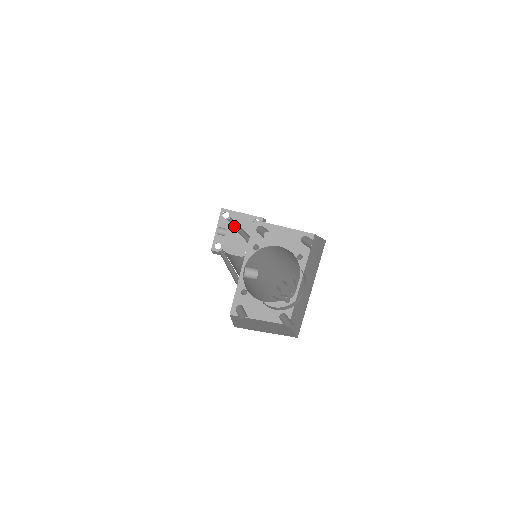
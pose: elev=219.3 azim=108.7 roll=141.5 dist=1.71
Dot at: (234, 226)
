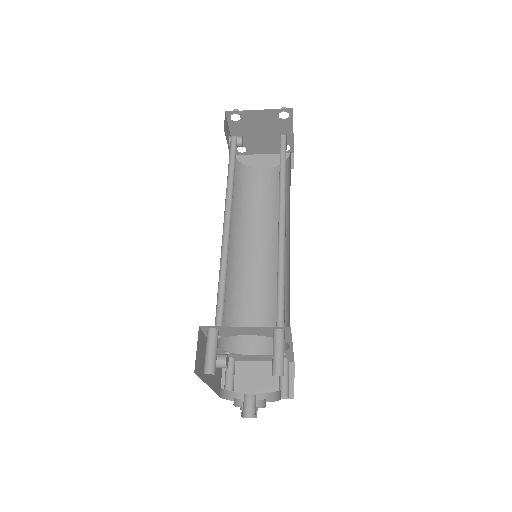
Dot at: (231, 187)
